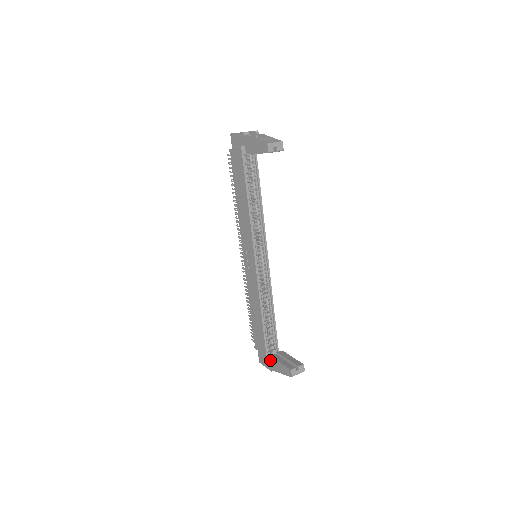
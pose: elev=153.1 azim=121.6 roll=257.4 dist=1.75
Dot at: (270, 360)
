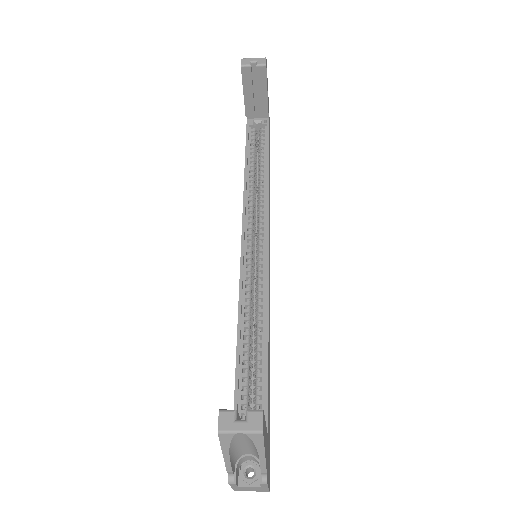
Dot at: occluded
